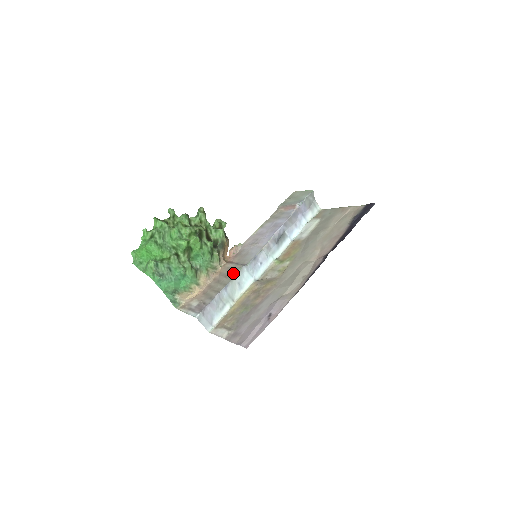
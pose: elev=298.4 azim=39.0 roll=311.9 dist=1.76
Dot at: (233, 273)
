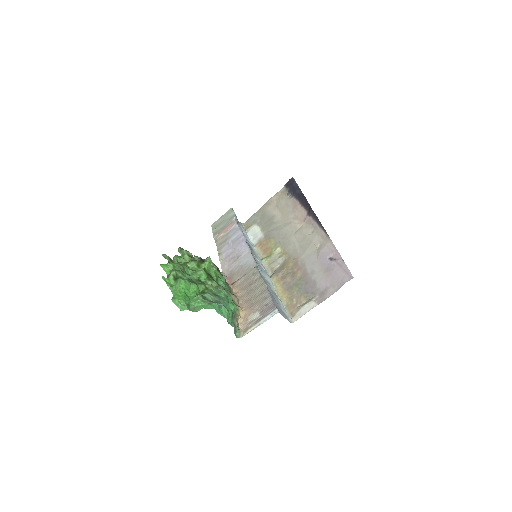
Dot at: (256, 276)
